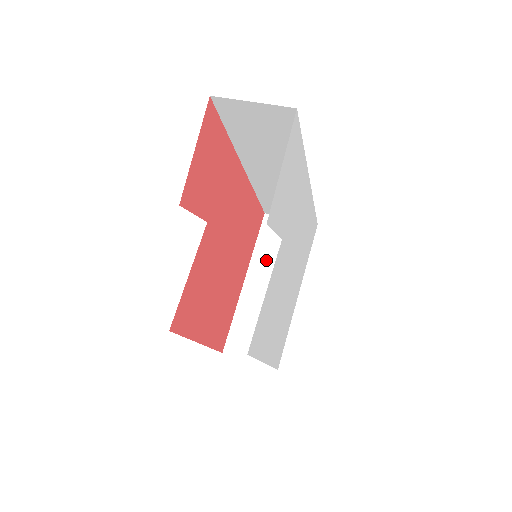
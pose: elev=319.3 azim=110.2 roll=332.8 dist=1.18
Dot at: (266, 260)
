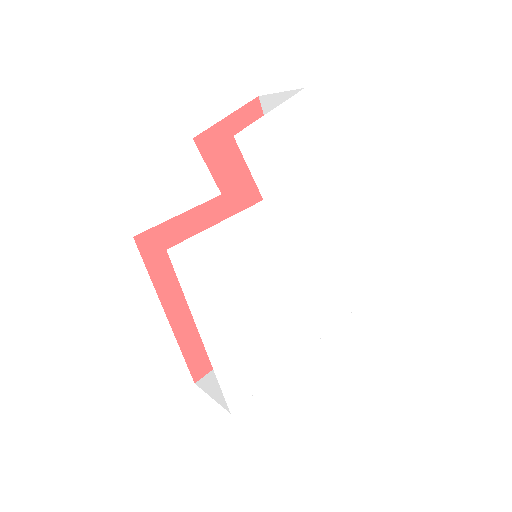
Dot at: occluded
